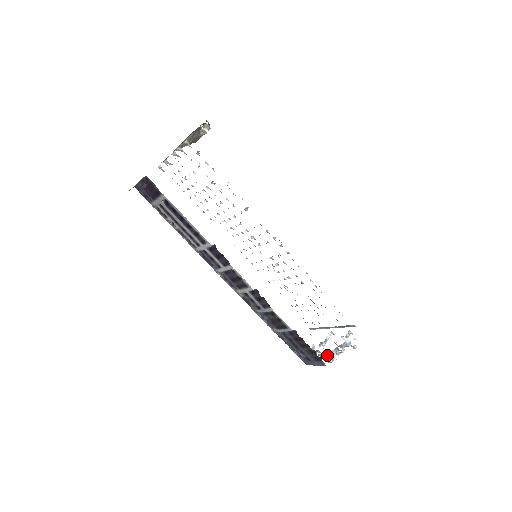
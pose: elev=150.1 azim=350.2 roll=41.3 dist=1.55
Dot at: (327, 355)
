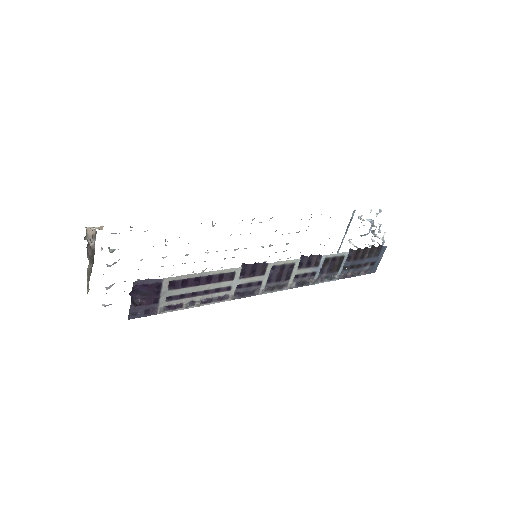
Dot at: occluded
